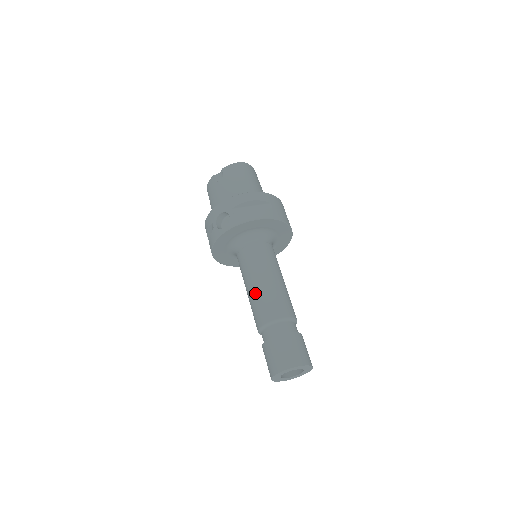
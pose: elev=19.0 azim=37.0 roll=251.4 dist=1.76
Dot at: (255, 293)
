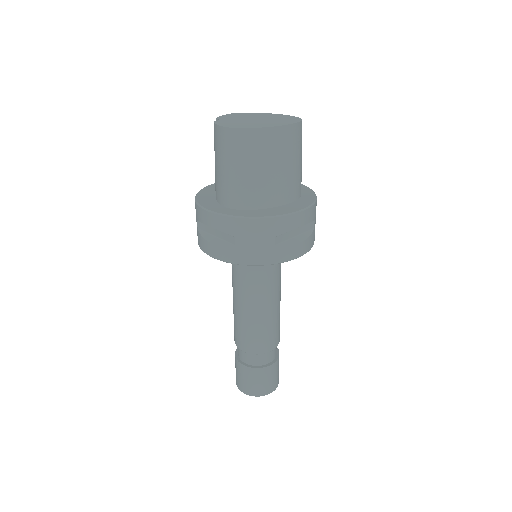
Dot at: occluded
